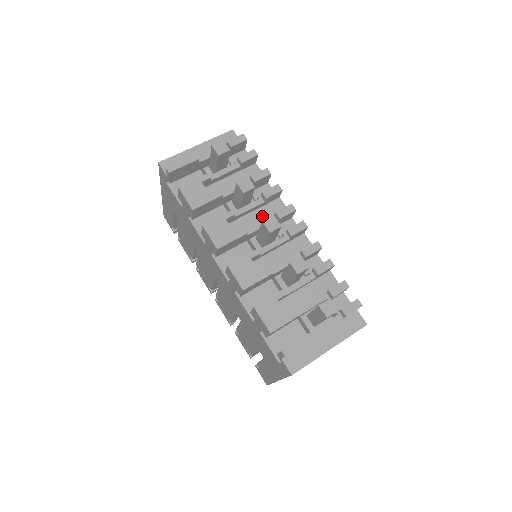
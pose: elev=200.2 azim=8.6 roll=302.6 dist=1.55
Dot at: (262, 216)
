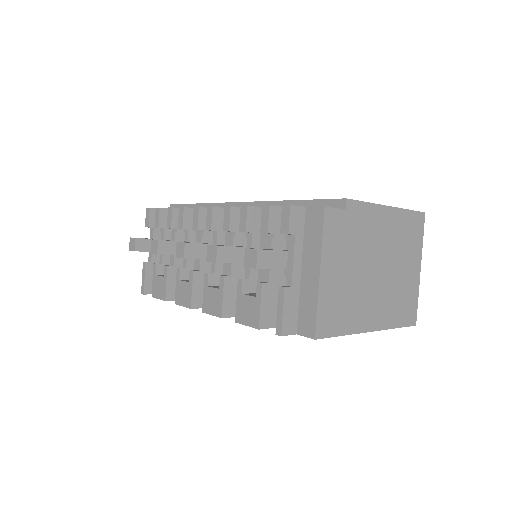
Dot at: occluded
